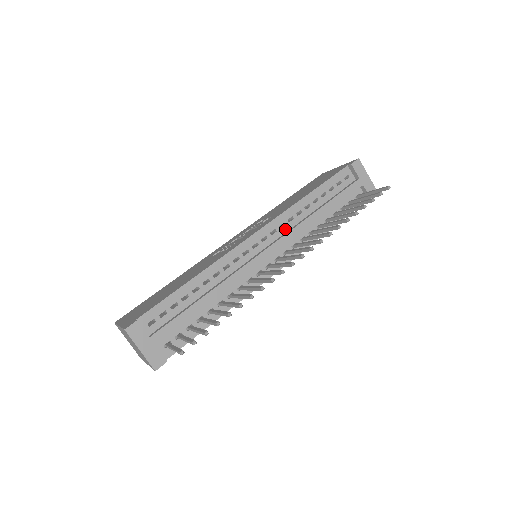
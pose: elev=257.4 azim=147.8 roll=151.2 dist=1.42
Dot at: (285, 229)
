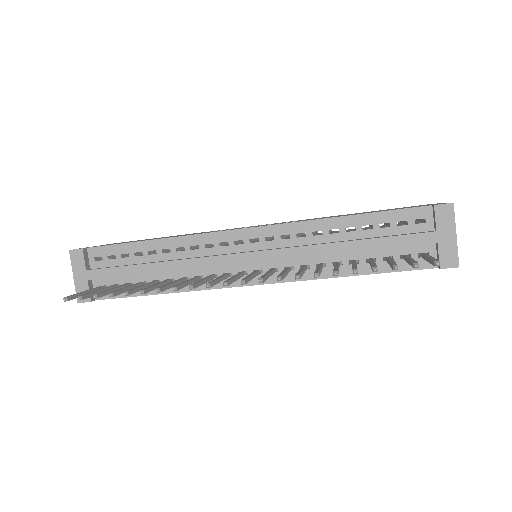
Dot at: (287, 243)
